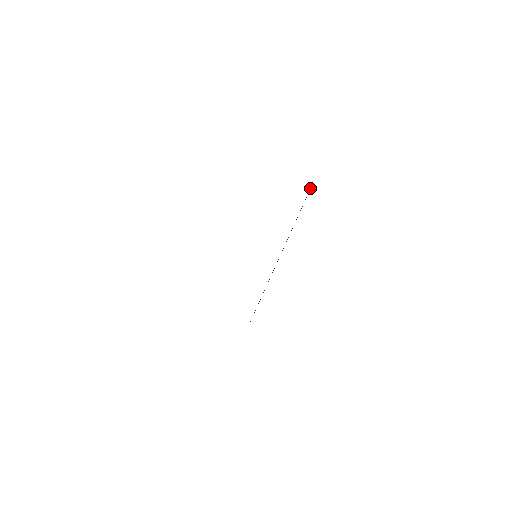
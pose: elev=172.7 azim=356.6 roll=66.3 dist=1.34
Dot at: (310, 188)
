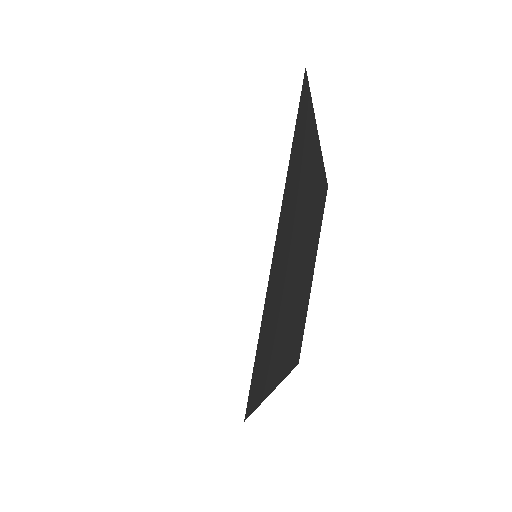
Dot at: occluded
